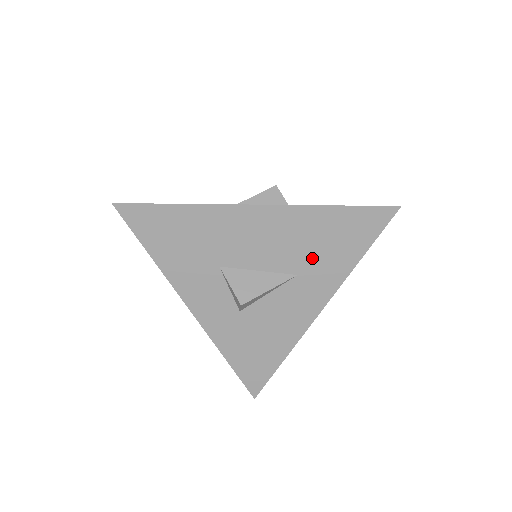
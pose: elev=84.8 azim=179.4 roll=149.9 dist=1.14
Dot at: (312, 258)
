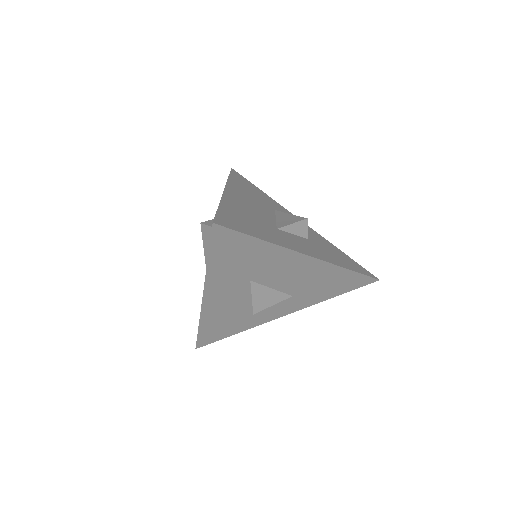
Dot at: (310, 290)
